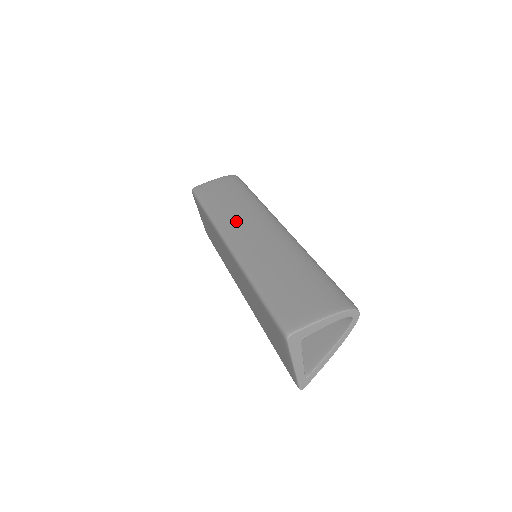
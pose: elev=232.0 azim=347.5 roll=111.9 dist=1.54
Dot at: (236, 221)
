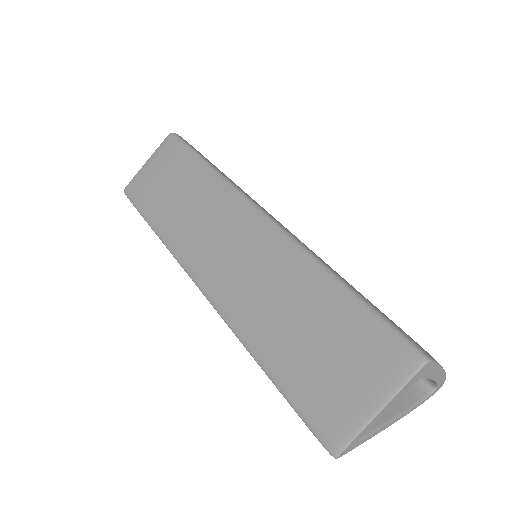
Dot at: occluded
